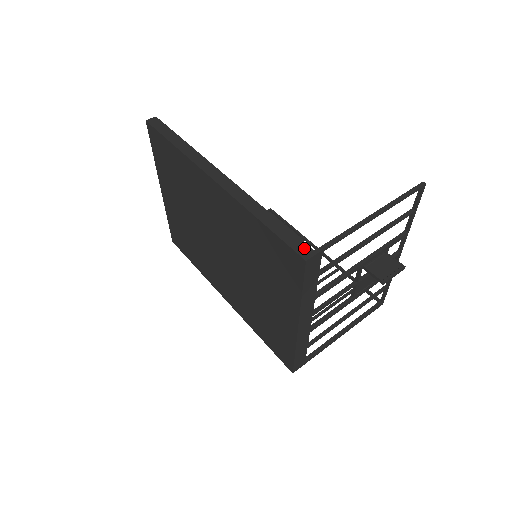
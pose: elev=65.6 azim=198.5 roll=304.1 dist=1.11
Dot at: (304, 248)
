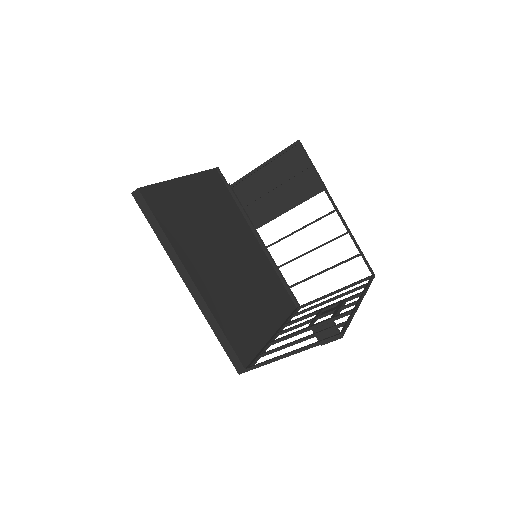
Dot at: (239, 366)
